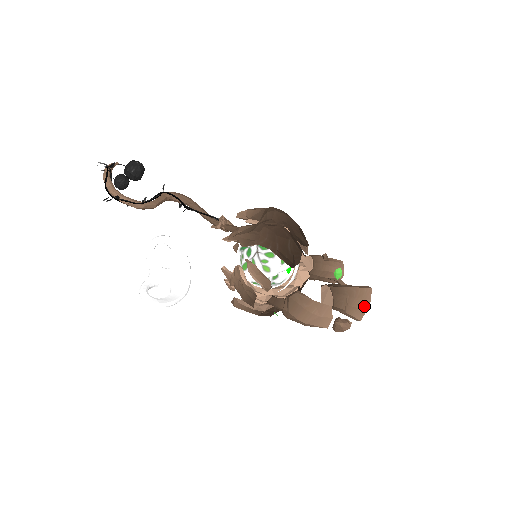
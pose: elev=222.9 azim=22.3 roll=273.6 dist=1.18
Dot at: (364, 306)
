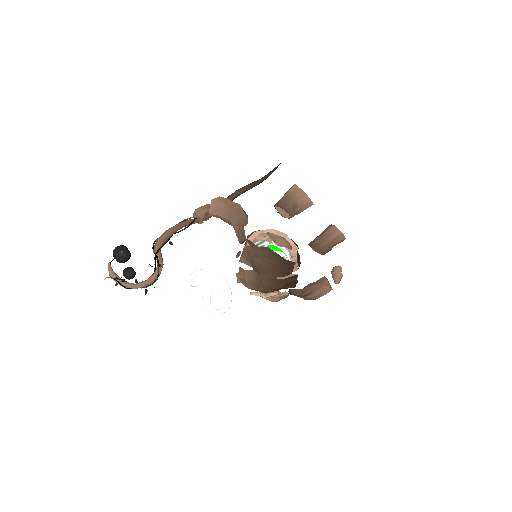
Dot at: (342, 241)
